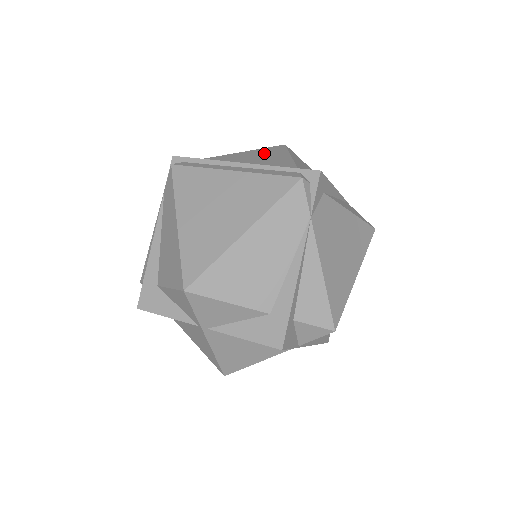
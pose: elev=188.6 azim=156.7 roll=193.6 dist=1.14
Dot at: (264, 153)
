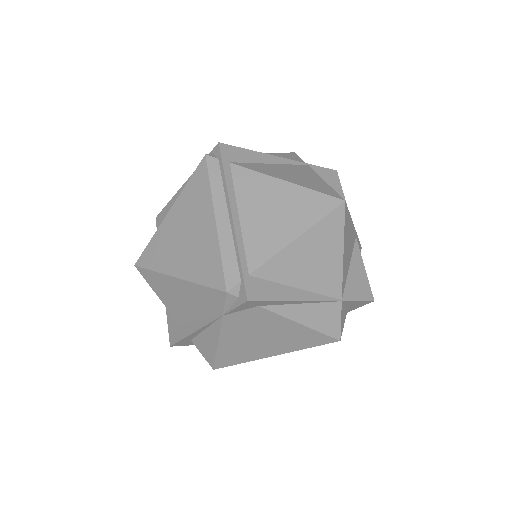
Dot at: (293, 205)
